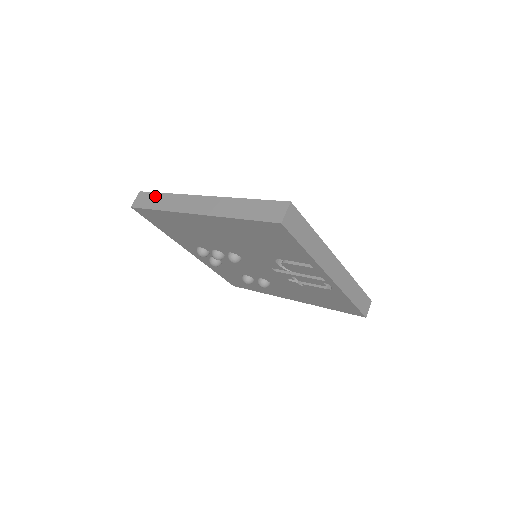
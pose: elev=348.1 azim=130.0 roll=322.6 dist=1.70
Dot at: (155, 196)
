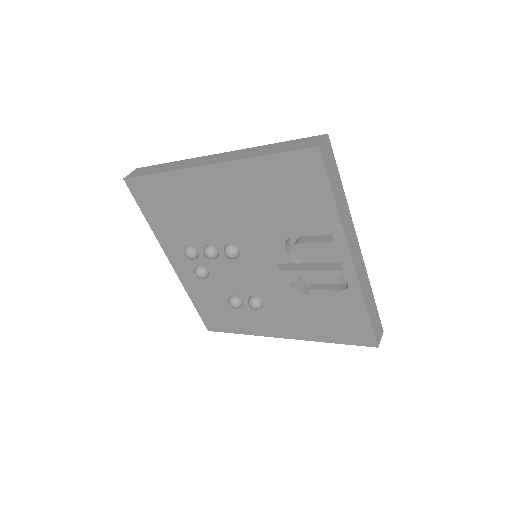
Dot at: (156, 166)
